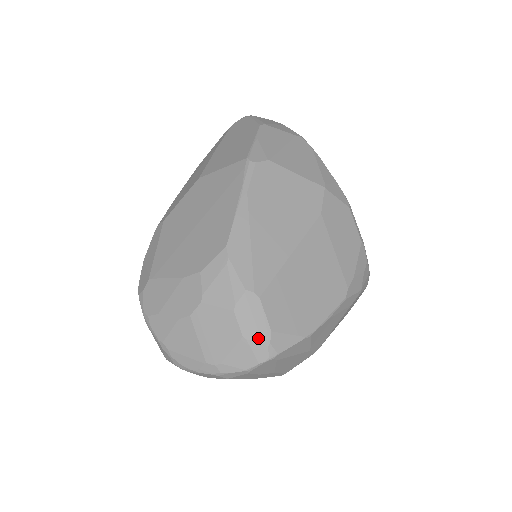
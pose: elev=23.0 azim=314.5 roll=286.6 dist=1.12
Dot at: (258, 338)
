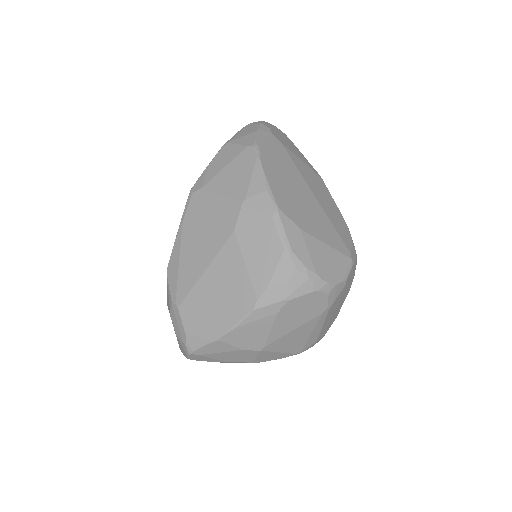
Dot at: (181, 337)
